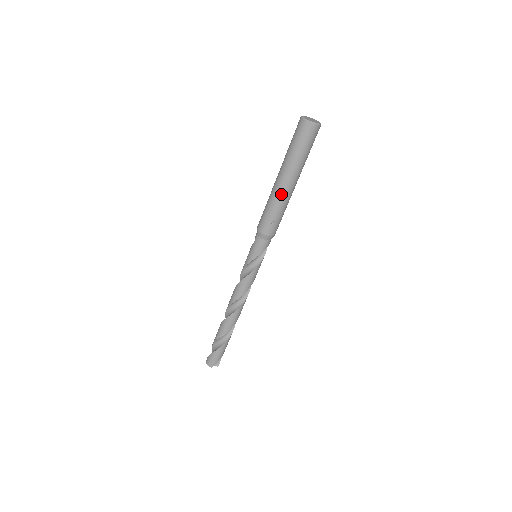
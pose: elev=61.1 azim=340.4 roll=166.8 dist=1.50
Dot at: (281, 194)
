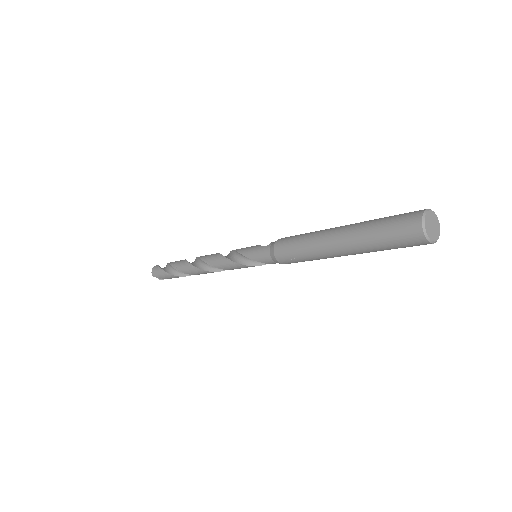
Dot at: (322, 247)
